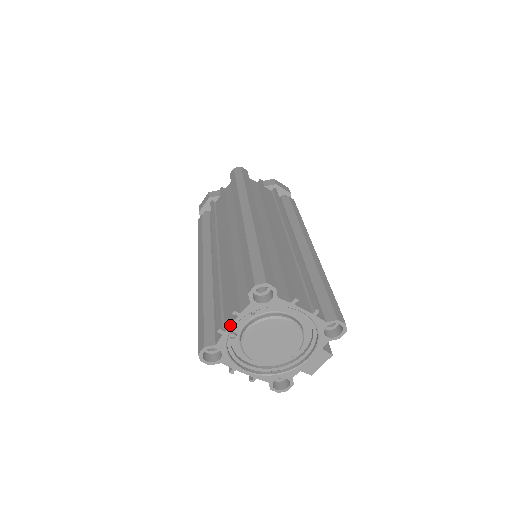
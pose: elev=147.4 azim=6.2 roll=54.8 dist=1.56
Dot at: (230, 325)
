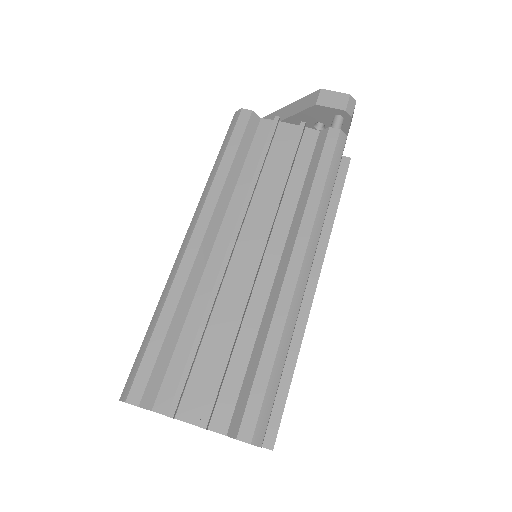
Dot at: occluded
